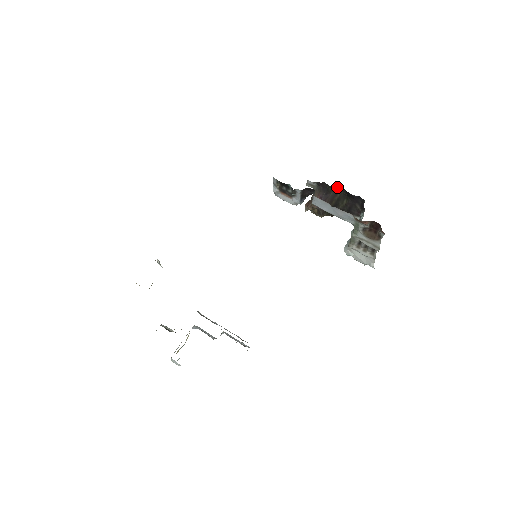
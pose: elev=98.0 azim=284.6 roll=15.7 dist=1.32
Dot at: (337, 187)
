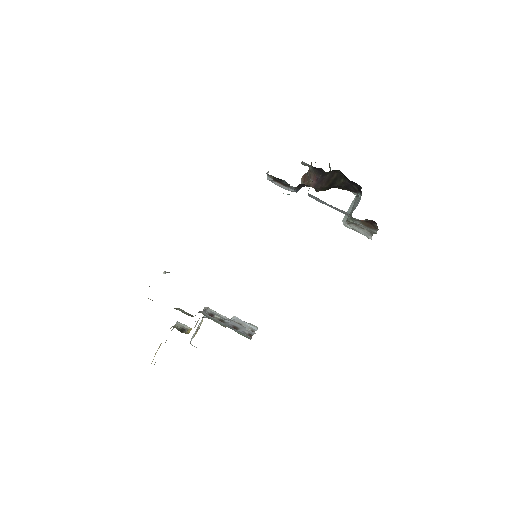
Dot at: (333, 170)
